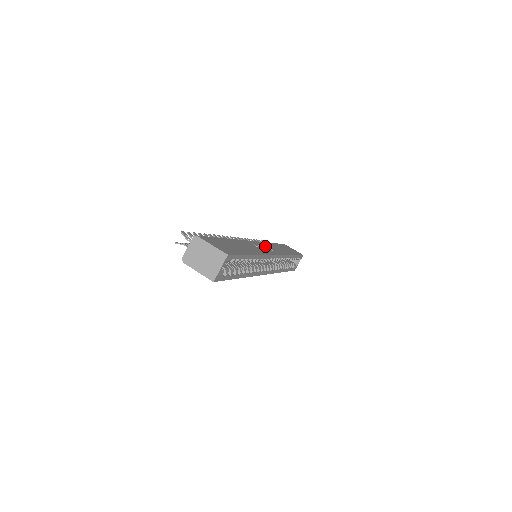
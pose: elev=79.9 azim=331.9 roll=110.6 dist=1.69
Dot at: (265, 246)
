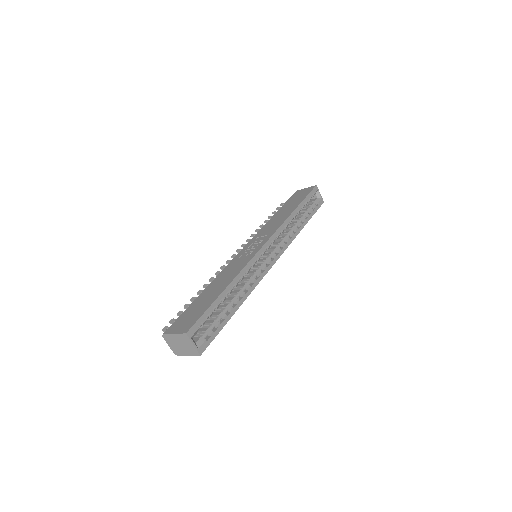
Dot at: (257, 239)
